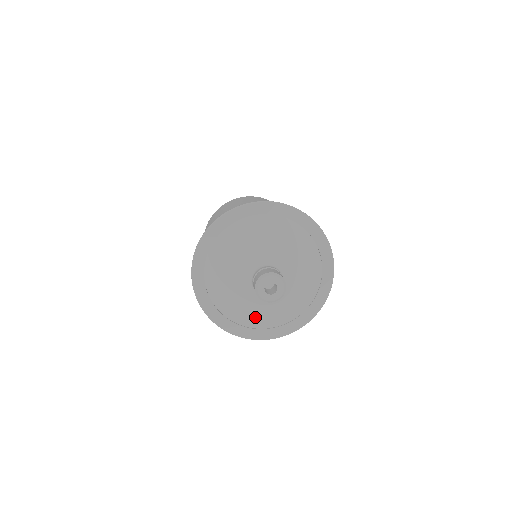
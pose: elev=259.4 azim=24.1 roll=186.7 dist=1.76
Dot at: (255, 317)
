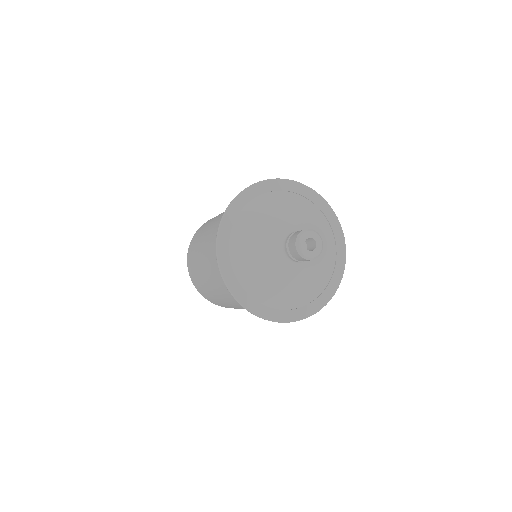
Dot at: (305, 291)
